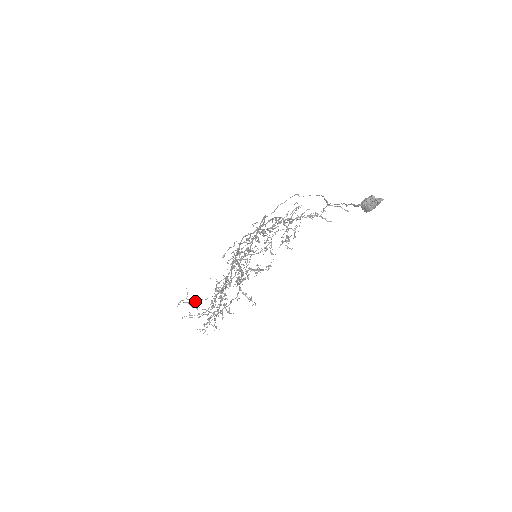
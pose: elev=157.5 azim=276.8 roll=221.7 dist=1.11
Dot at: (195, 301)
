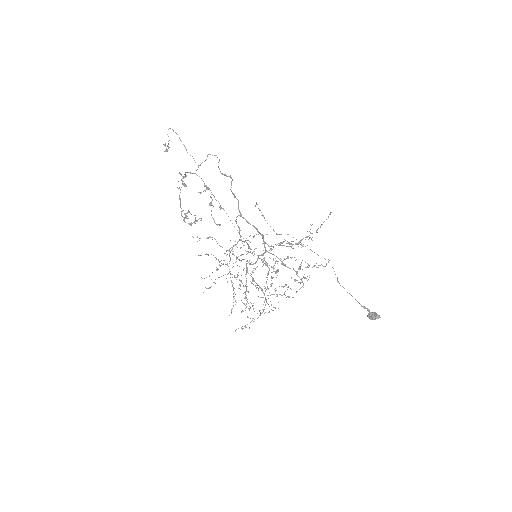
Dot at: occluded
